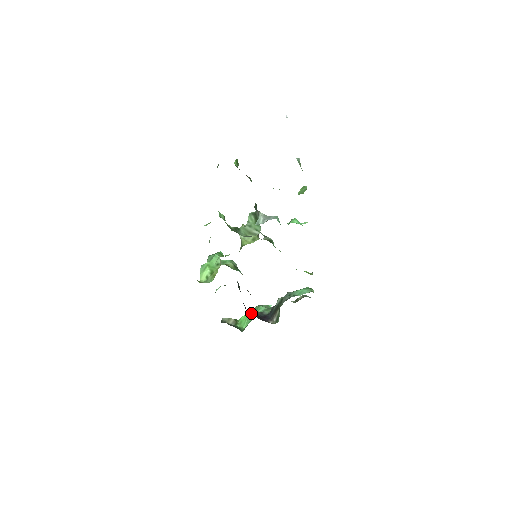
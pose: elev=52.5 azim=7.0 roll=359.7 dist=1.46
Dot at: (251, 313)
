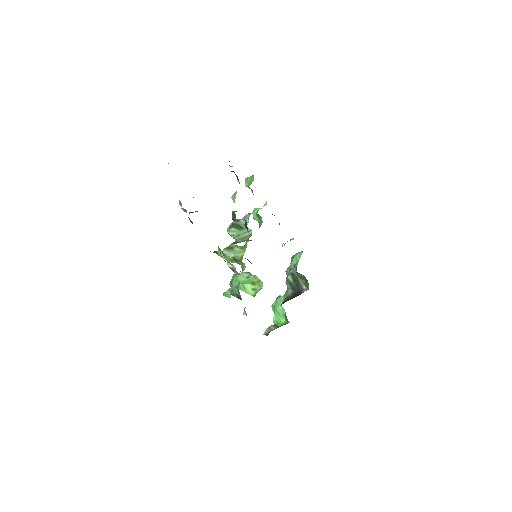
Dot at: (283, 303)
